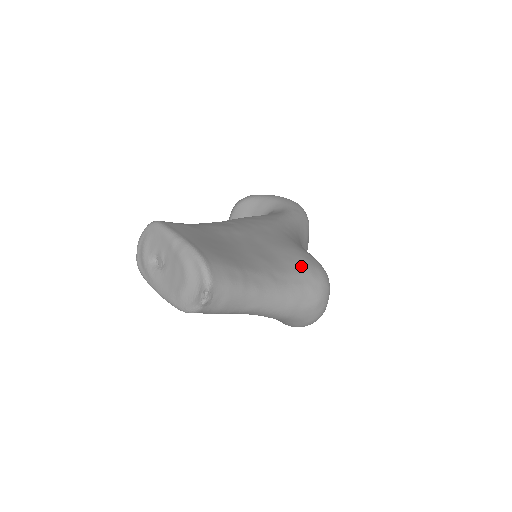
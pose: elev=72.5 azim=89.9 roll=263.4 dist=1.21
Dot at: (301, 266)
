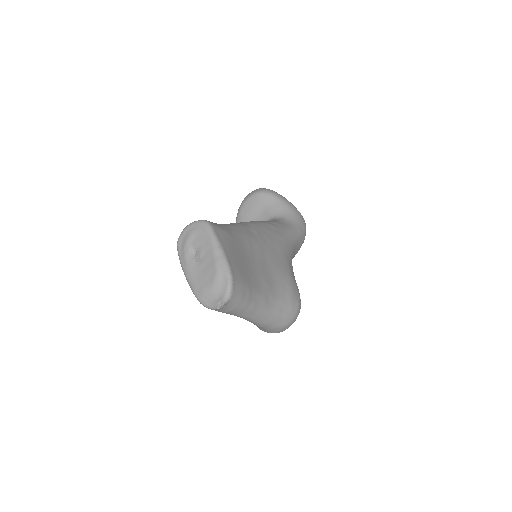
Dot at: (288, 296)
